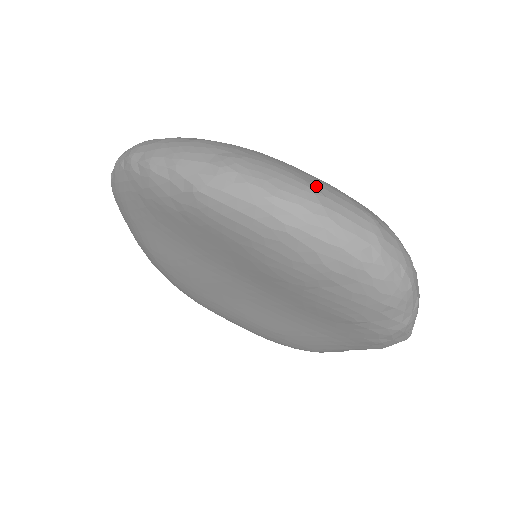
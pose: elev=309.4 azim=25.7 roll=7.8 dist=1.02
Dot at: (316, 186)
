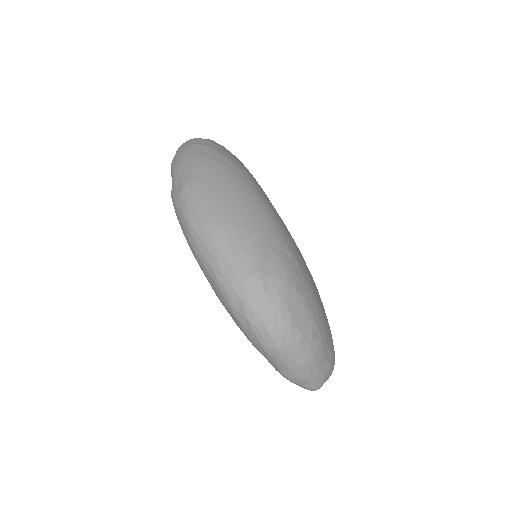
Dot at: (230, 229)
